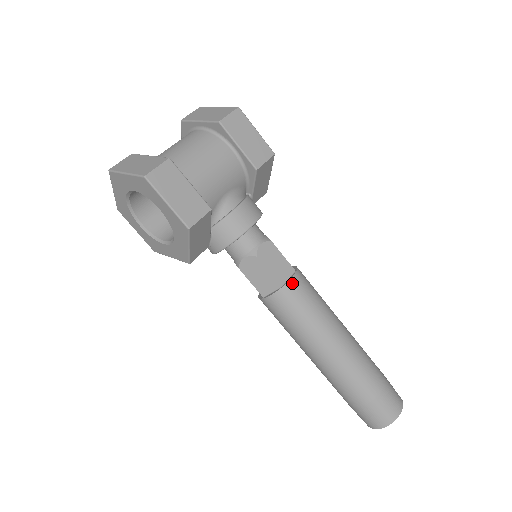
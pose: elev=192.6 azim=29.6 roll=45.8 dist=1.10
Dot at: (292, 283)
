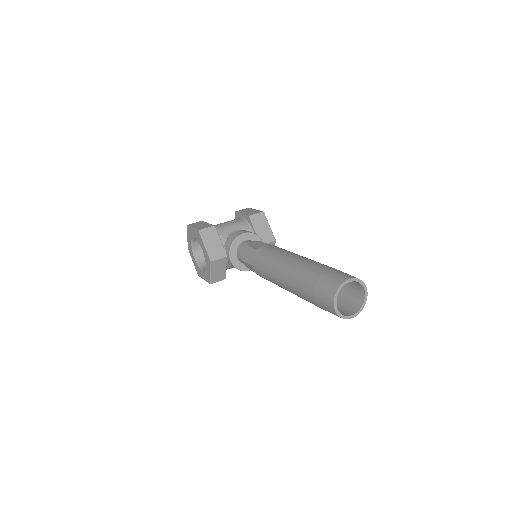
Dot at: (264, 246)
